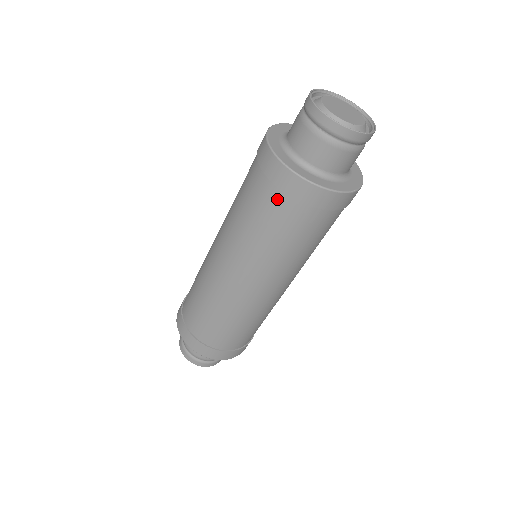
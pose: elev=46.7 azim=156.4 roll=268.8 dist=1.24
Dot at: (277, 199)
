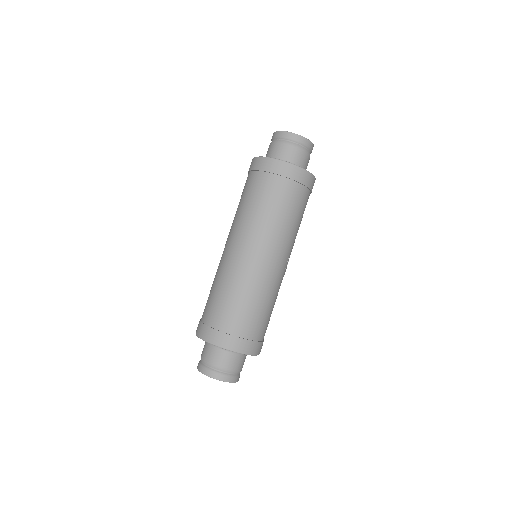
Dot at: (258, 178)
